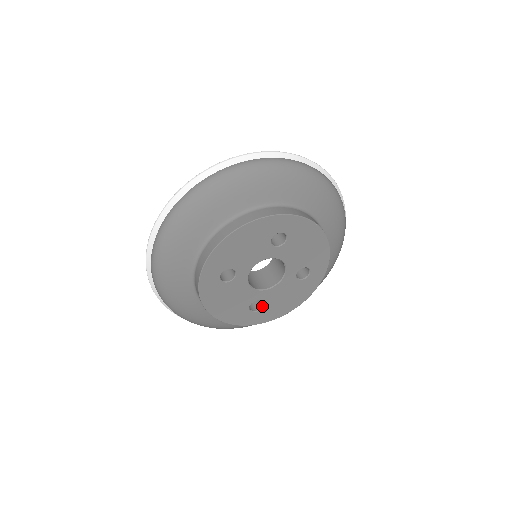
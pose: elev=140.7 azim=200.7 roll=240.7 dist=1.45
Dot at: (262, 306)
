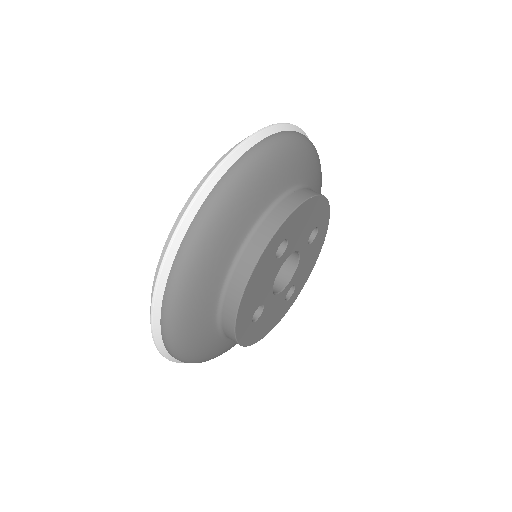
Dot at: (294, 287)
